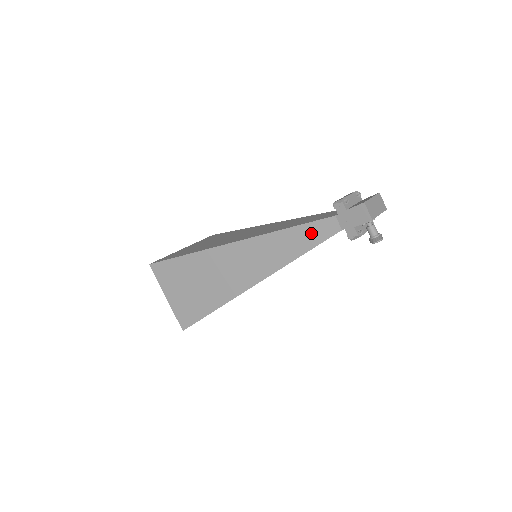
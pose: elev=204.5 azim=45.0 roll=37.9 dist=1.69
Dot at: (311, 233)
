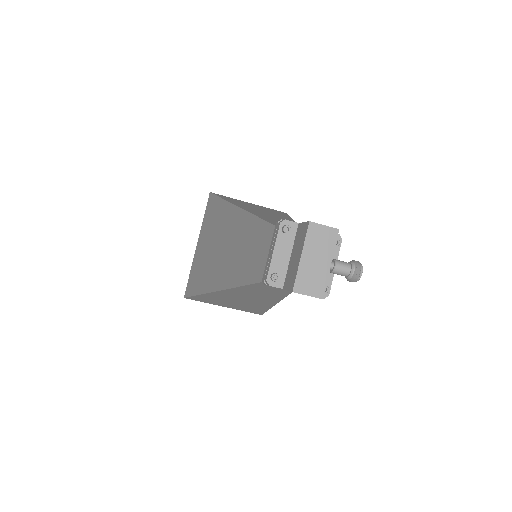
Dot at: occluded
